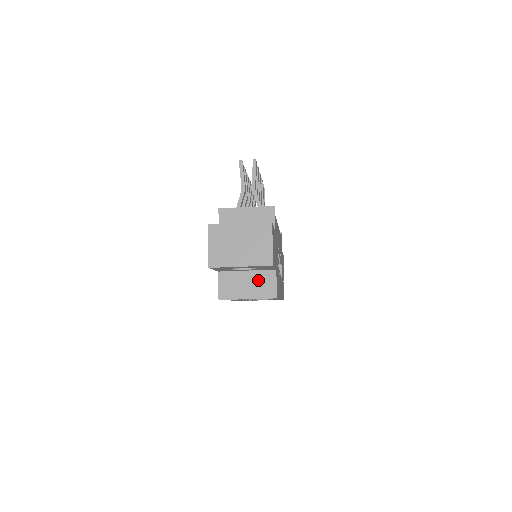
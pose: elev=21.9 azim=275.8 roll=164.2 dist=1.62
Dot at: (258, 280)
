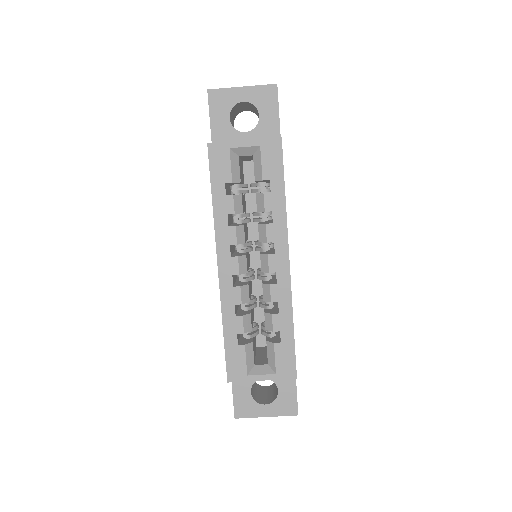
Dot at: occluded
